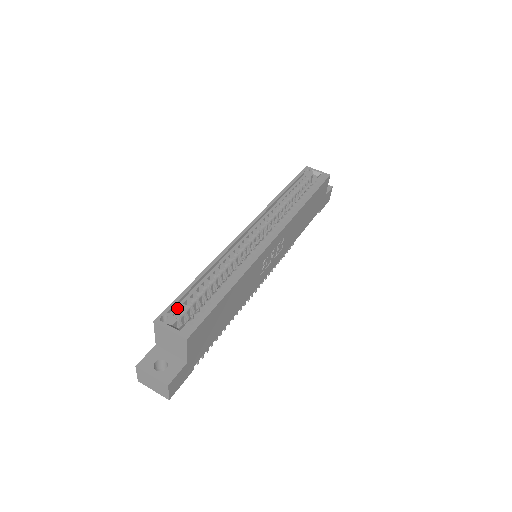
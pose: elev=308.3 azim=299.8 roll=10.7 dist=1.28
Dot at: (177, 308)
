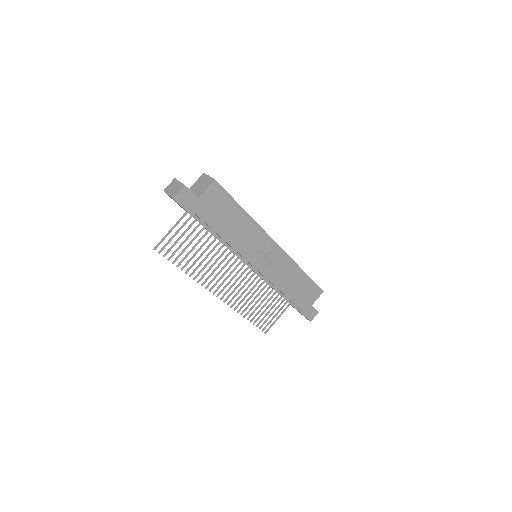
Dot at: occluded
